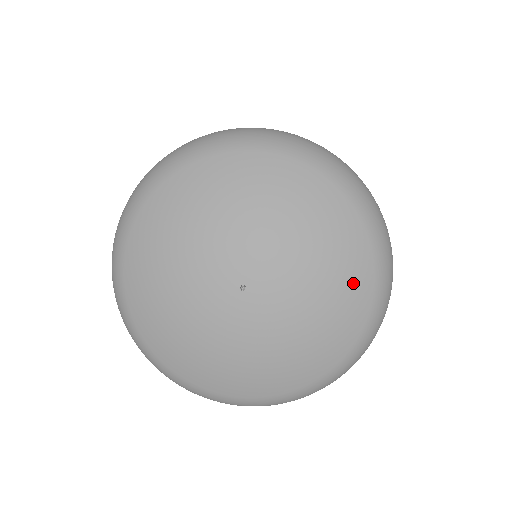
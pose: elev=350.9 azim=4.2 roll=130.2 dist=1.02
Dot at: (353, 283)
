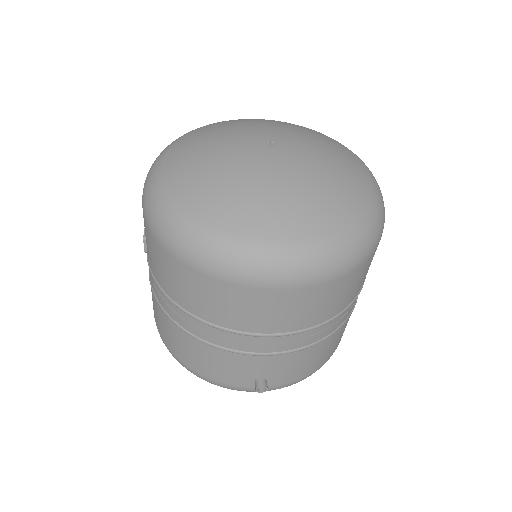
Dot at: (323, 136)
